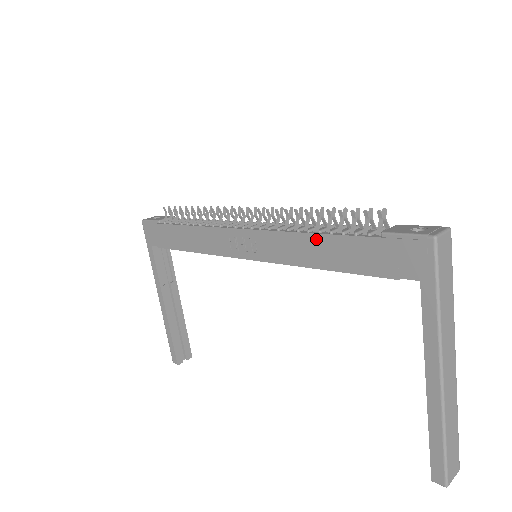
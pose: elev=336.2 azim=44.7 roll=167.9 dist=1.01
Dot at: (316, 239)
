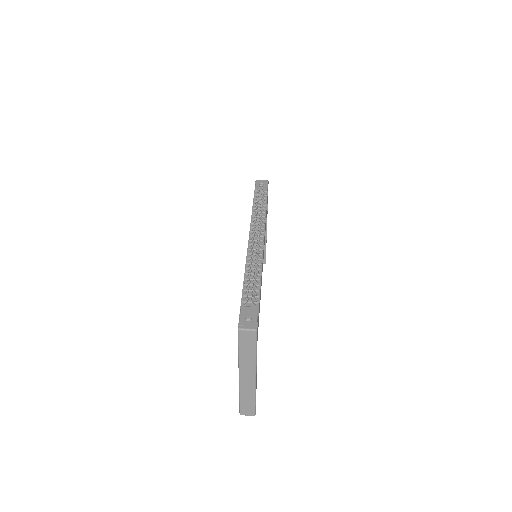
Dot at: (244, 280)
